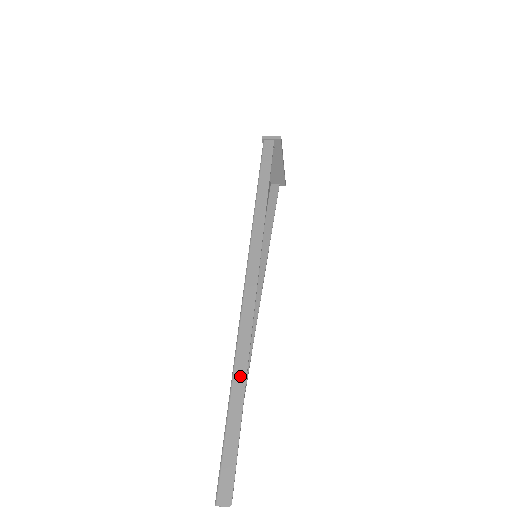
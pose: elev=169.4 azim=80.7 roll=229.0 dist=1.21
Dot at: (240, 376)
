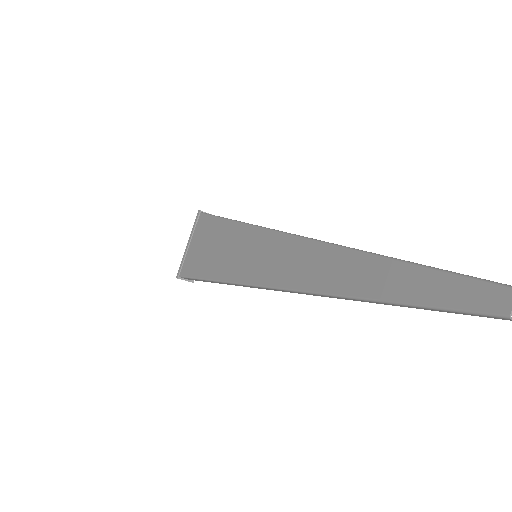
Dot at: occluded
